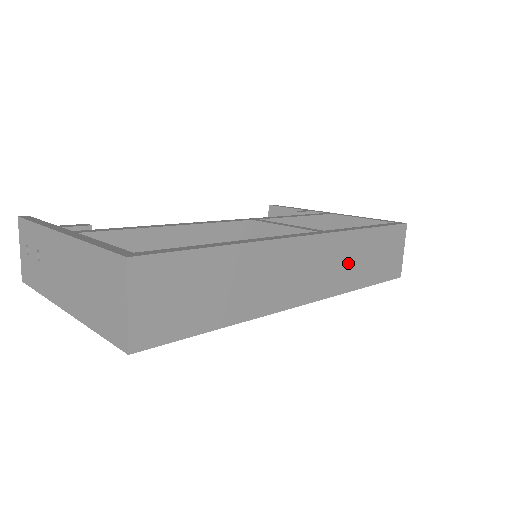
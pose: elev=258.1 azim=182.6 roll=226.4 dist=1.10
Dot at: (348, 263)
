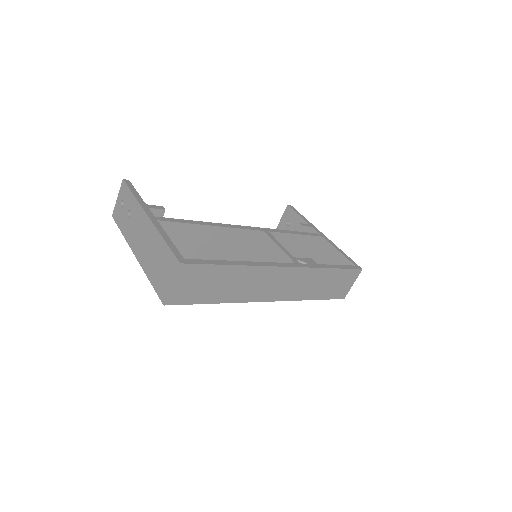
Dot at: (308, 285)
